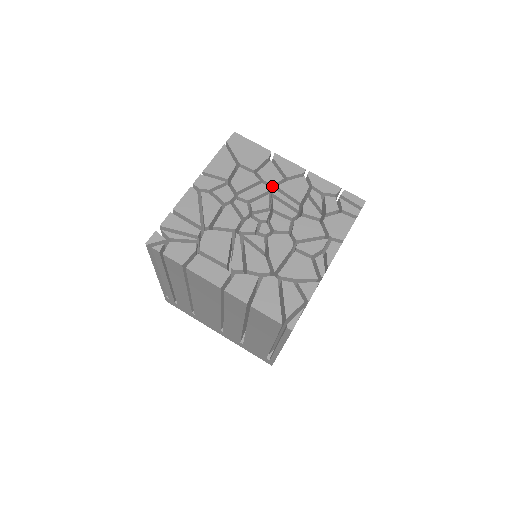
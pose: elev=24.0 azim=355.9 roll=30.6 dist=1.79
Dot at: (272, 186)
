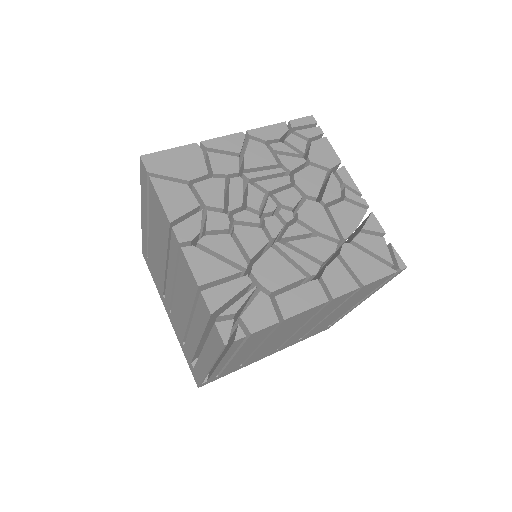
Dot at: occluded
